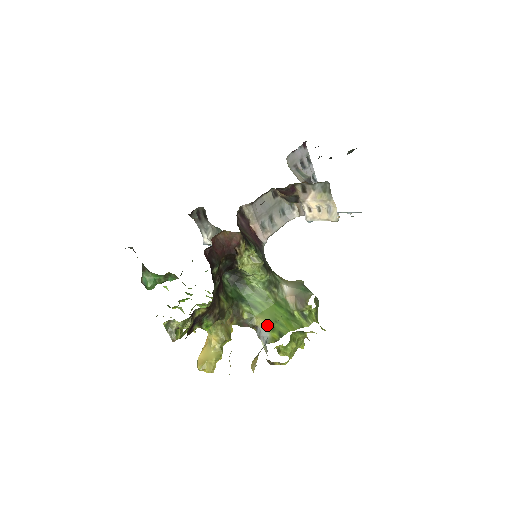
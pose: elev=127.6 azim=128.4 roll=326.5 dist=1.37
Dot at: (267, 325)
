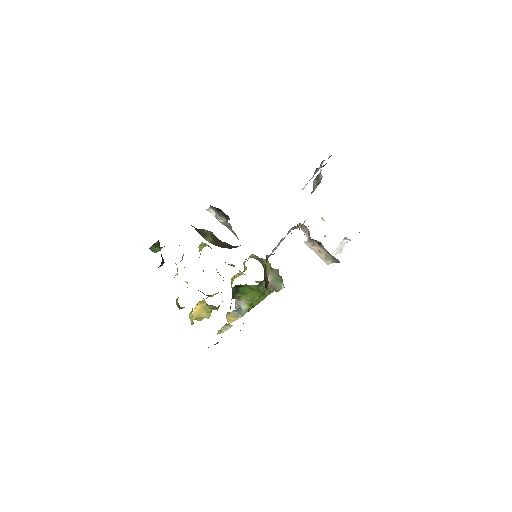
Dot at: (247, 301)
